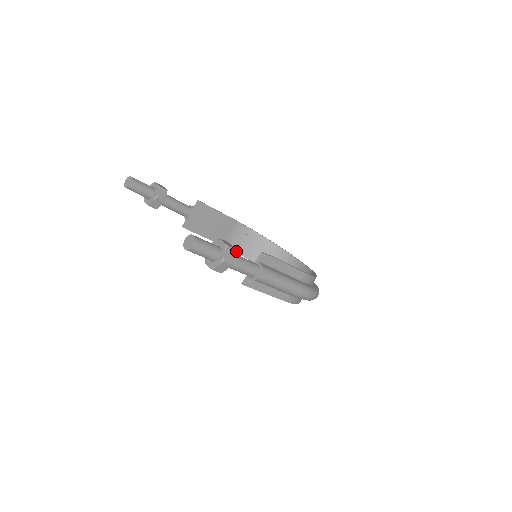
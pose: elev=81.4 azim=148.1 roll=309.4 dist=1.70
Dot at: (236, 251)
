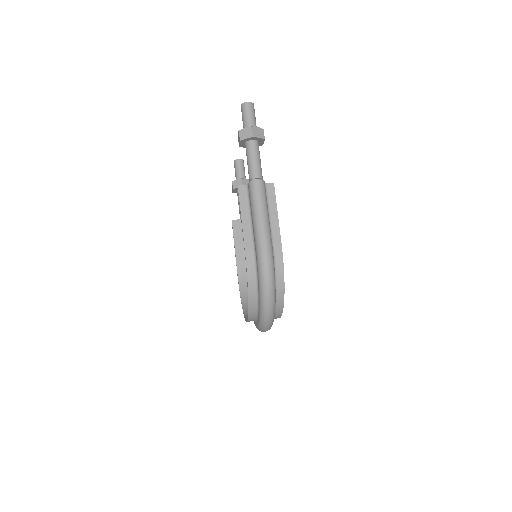
Dot at: (240, 286)
